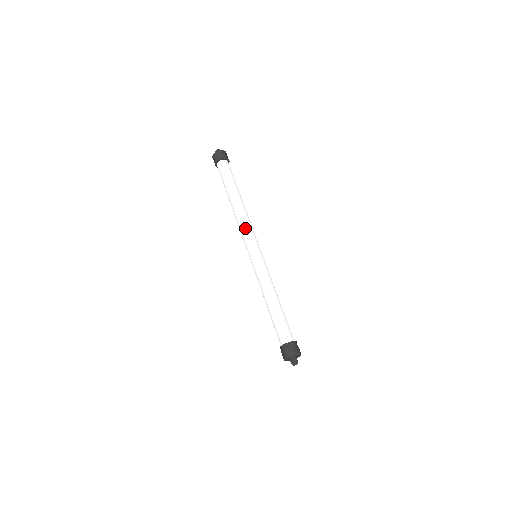
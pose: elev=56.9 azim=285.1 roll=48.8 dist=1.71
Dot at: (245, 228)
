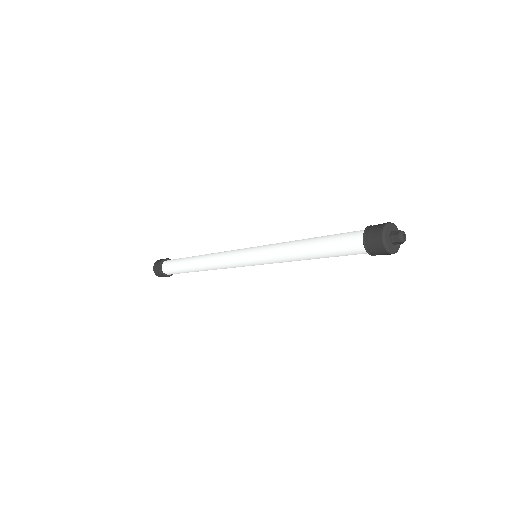
Dot at: (222, 257)
